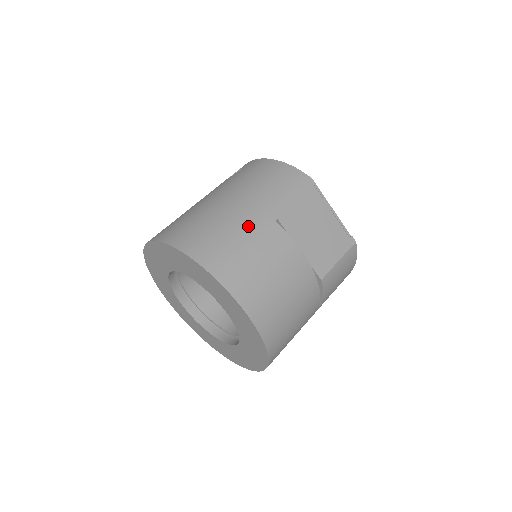
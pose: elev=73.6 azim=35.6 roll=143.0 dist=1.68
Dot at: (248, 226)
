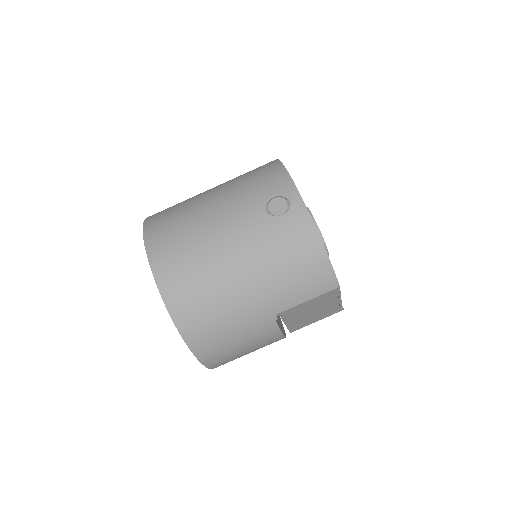
Dot at: (247, 320)
